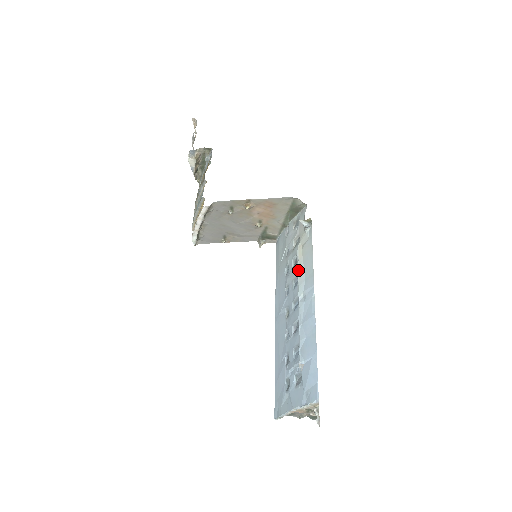
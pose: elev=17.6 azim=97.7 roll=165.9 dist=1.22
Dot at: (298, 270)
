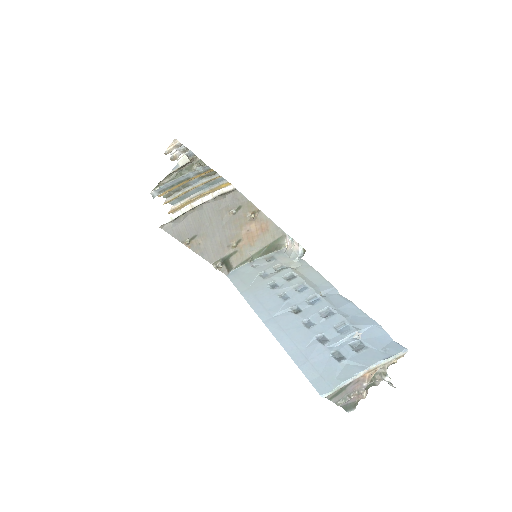
Dot at: (304, 279)
